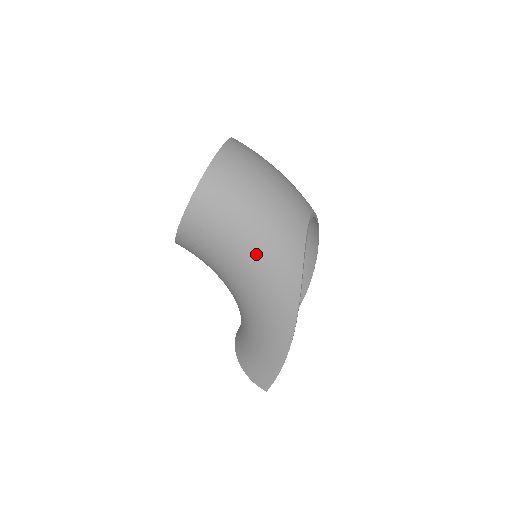
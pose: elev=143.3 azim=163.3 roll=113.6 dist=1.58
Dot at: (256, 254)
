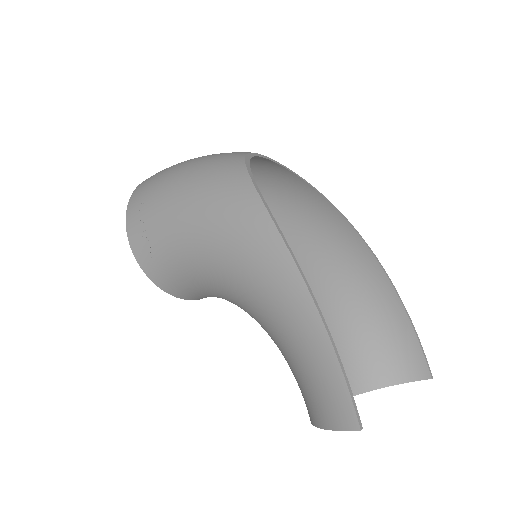
Dot at: (189, 194)
